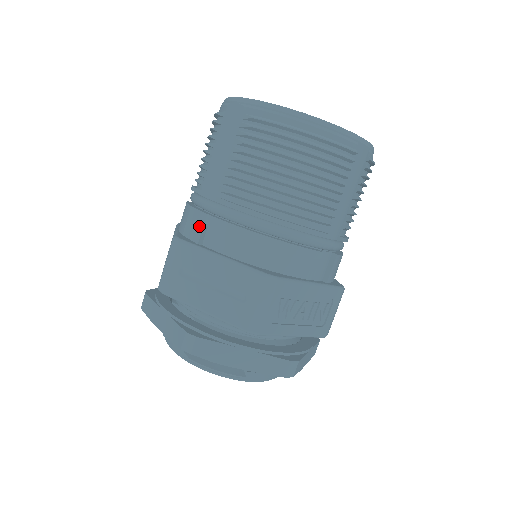
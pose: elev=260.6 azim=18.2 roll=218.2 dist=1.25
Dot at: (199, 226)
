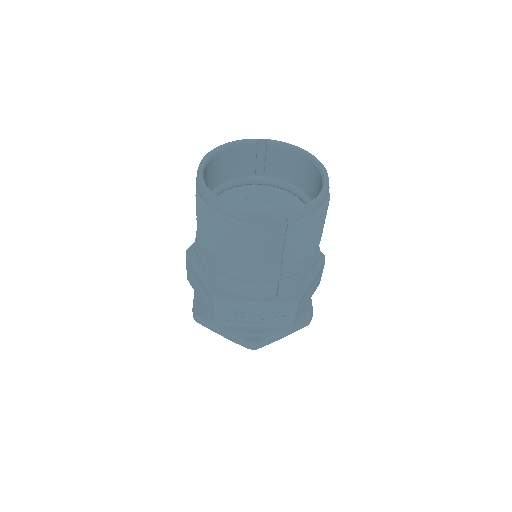
Dot at: occluded
